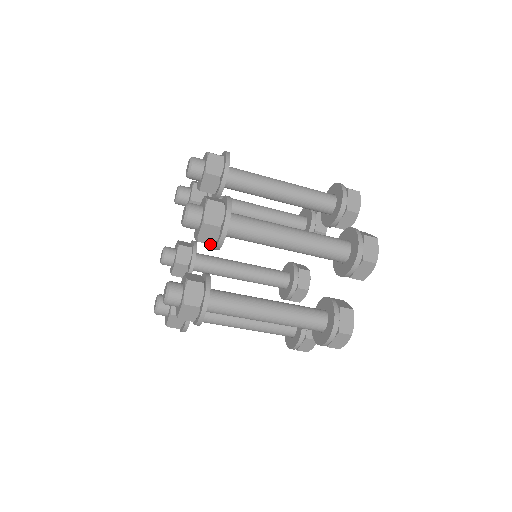
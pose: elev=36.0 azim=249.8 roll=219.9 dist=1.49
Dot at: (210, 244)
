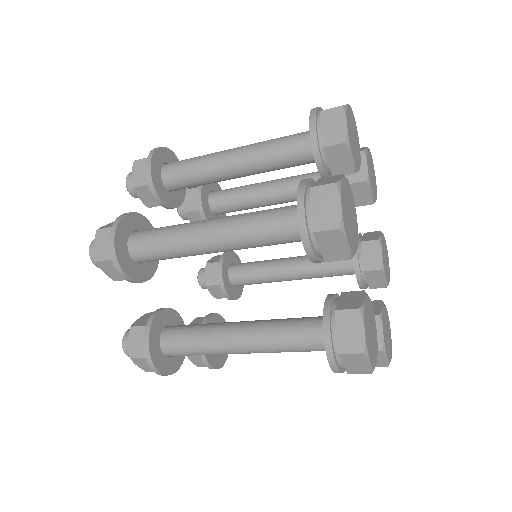
Dot at: occluded
